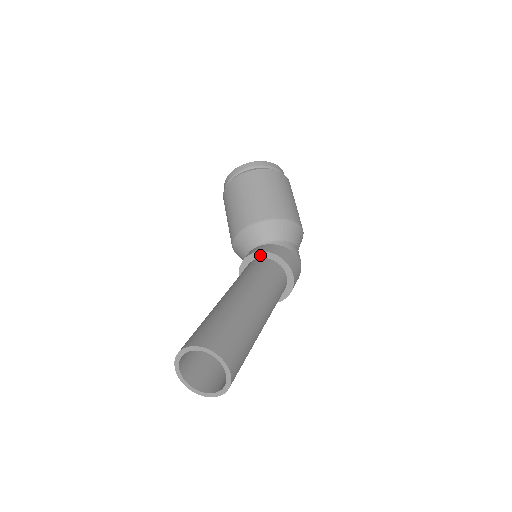
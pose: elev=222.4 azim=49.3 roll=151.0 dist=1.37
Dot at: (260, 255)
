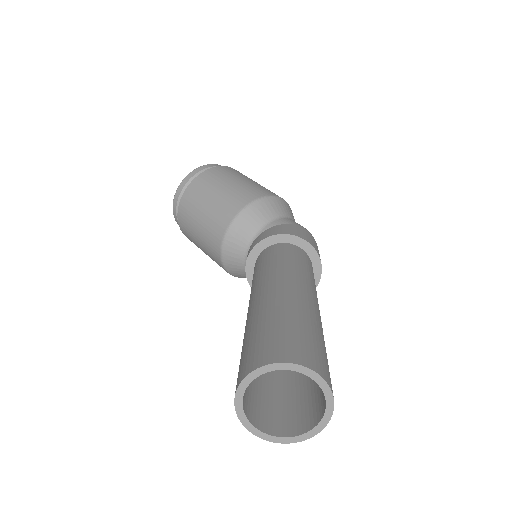
Dot at: (259, 249)
